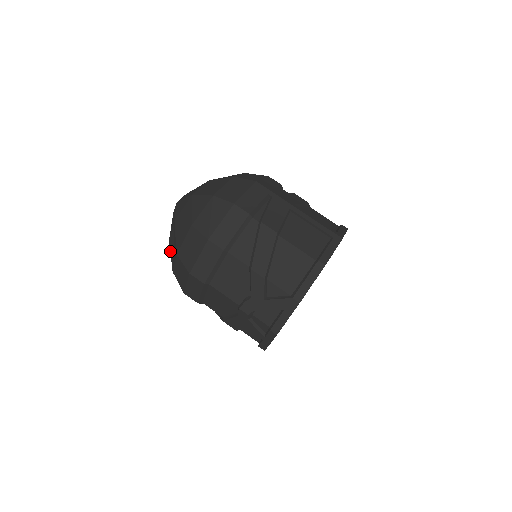
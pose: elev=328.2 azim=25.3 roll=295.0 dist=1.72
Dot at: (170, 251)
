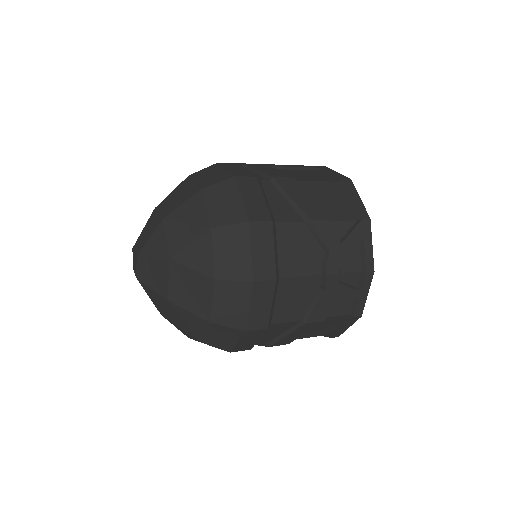
Dot at: (182, 307)
